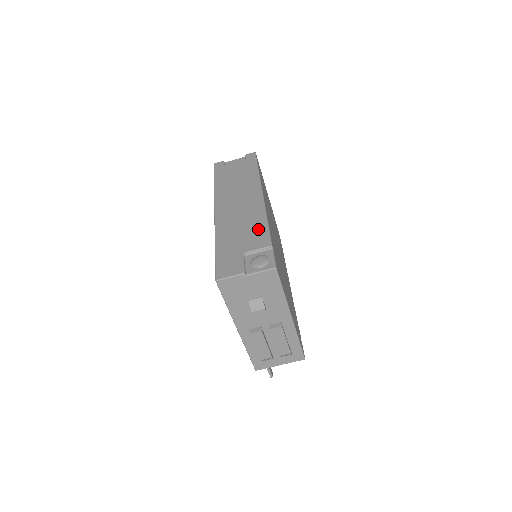
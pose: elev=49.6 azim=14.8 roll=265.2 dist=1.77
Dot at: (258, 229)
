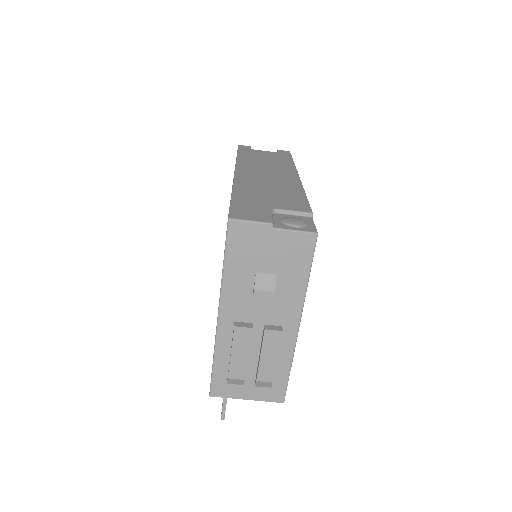
Dot at: (294, 197)
